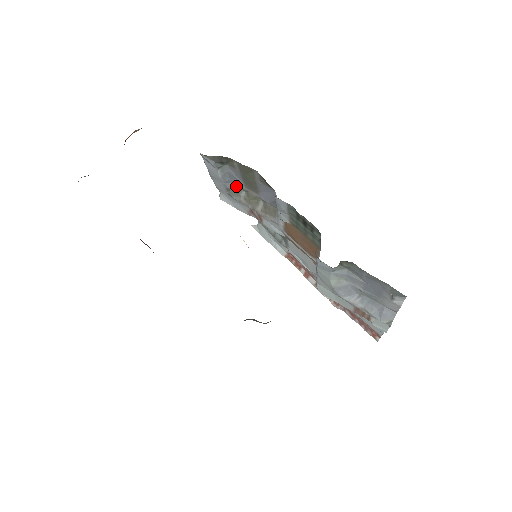
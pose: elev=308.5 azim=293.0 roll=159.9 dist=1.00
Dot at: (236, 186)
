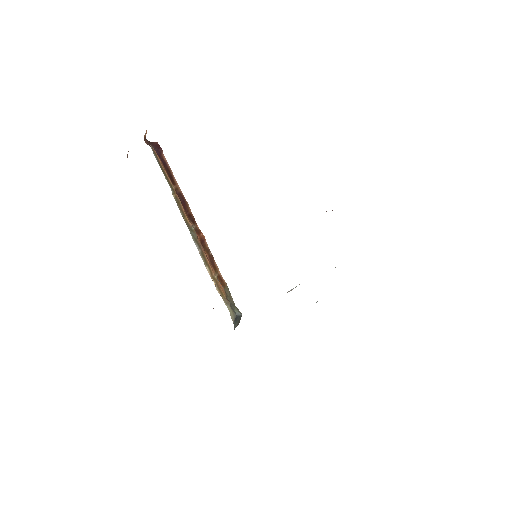
Dot at: occluded
